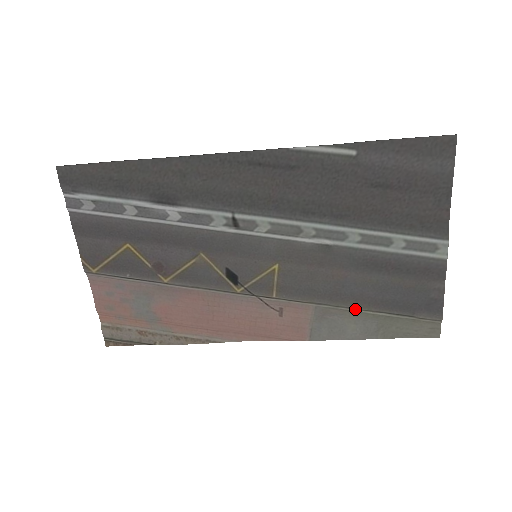
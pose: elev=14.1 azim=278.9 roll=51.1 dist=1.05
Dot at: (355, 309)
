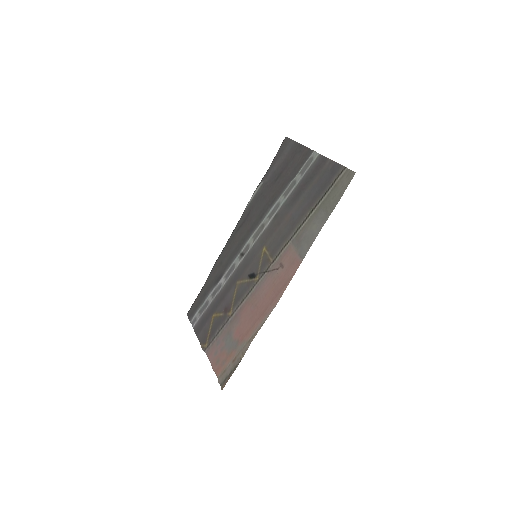
Dot at: (307, 219)
